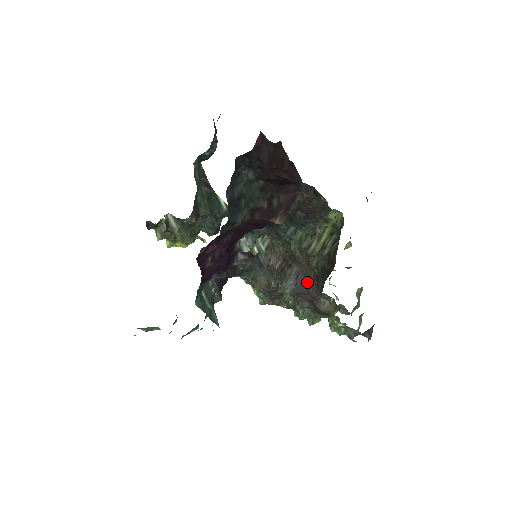
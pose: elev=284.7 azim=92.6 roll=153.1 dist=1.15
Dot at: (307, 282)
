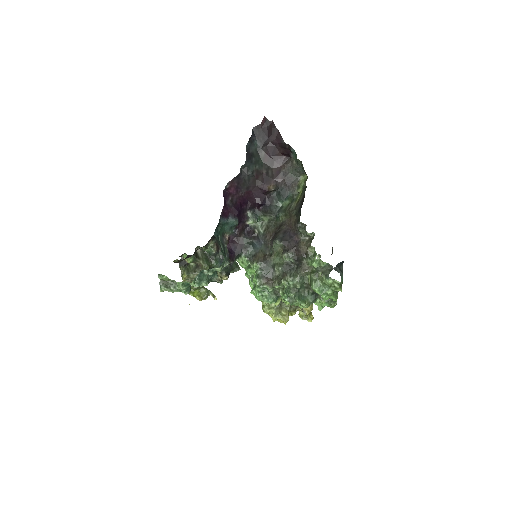
Dot at: (291, 233)
